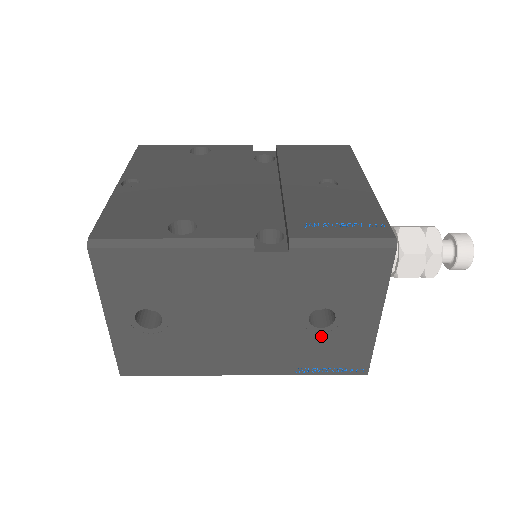
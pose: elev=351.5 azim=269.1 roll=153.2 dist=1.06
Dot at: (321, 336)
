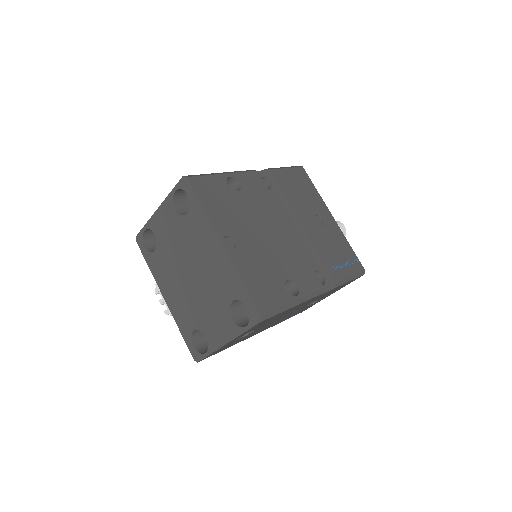
Dot at: (304, 308)
